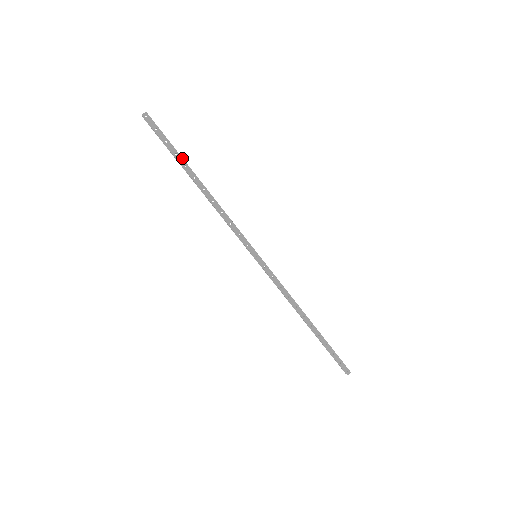
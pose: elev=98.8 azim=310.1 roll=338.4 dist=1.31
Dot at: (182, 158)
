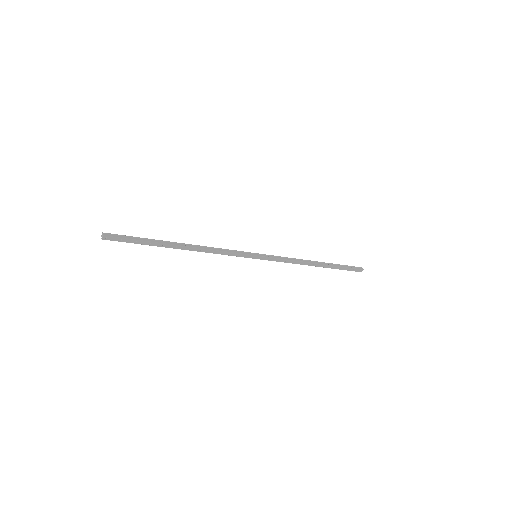
Dot at: (156, 243)
